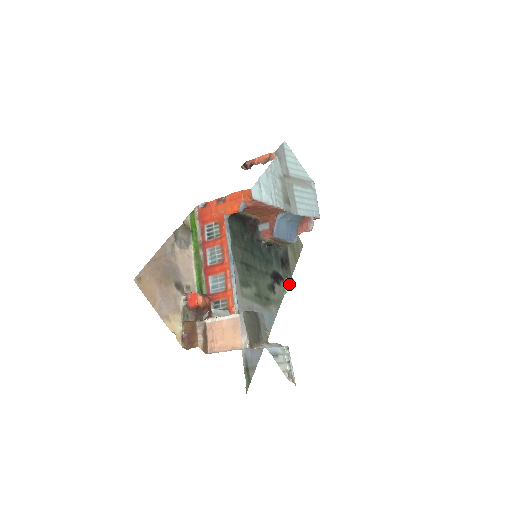
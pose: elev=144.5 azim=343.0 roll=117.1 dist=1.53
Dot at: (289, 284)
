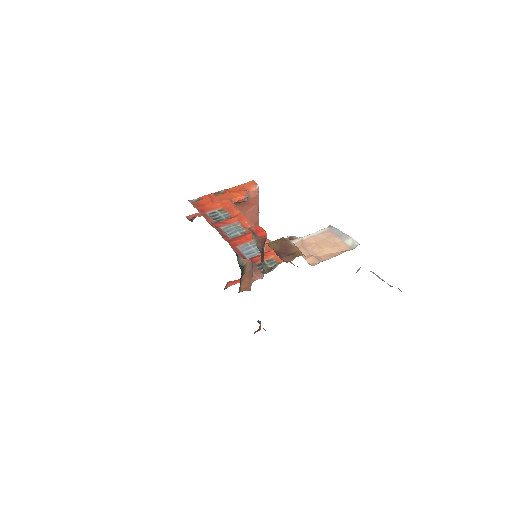
Dot at: (260, 328)
